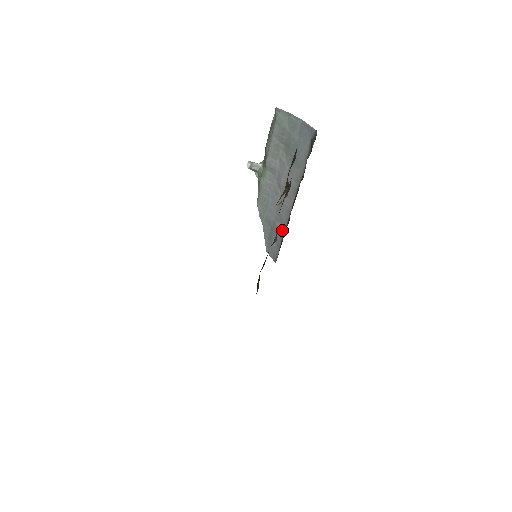
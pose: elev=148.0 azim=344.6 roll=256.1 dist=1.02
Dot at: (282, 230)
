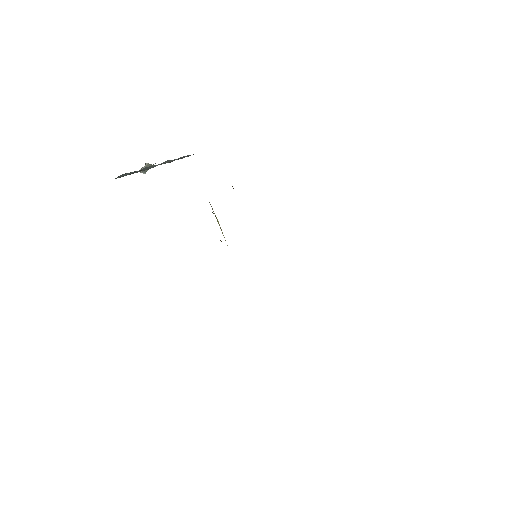
Dot at: occluded
